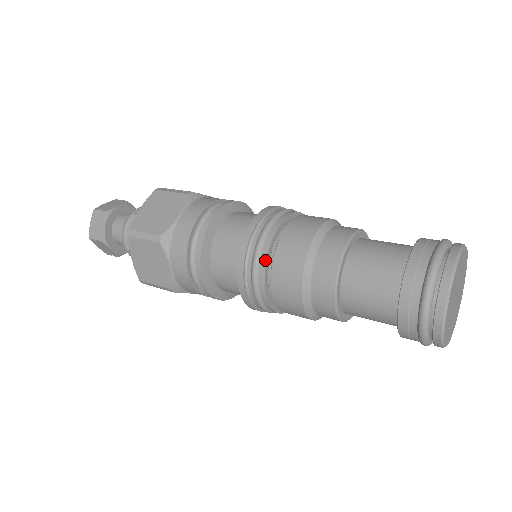
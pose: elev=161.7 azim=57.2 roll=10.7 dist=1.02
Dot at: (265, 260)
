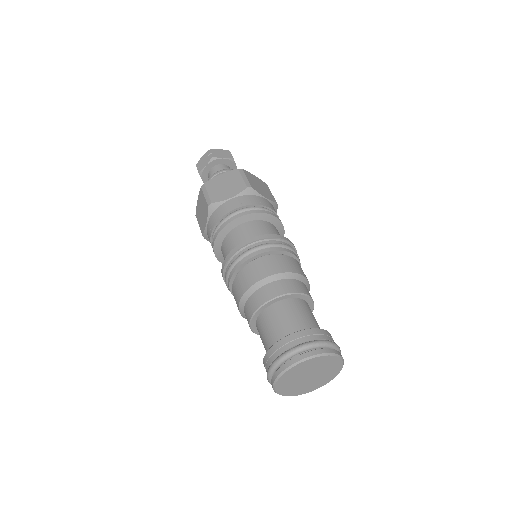
Dot at: (239, 266)
